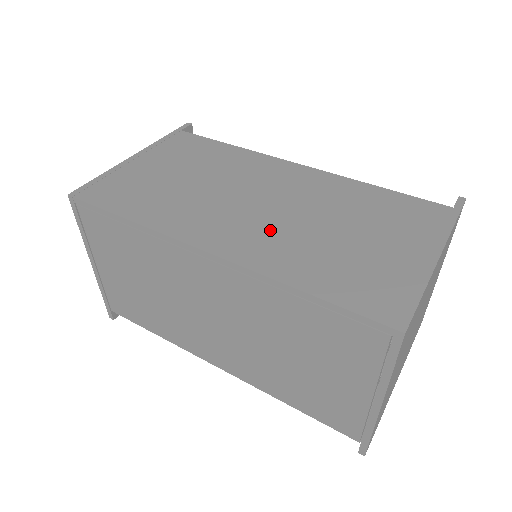
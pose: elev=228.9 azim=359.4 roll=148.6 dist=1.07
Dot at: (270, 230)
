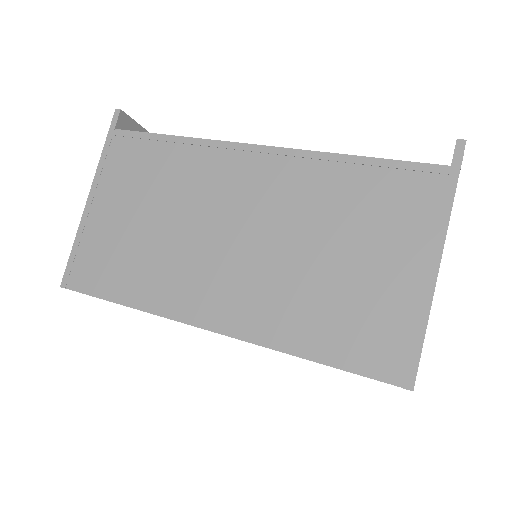
Dot at: (256, 279)
